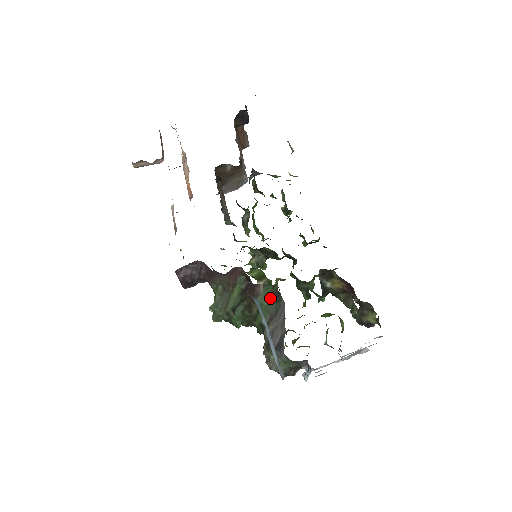
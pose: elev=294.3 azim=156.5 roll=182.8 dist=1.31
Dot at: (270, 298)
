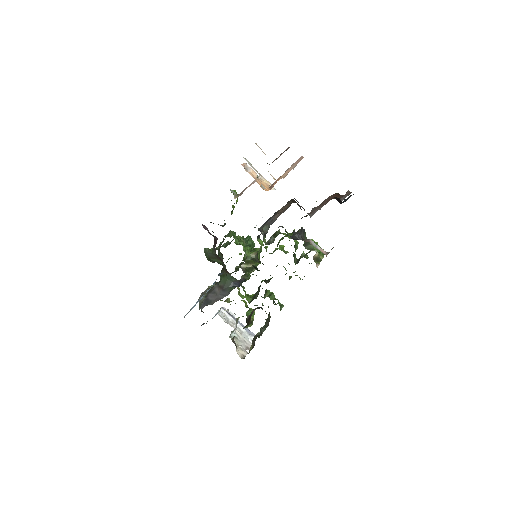
Dot at: (232, 281)
